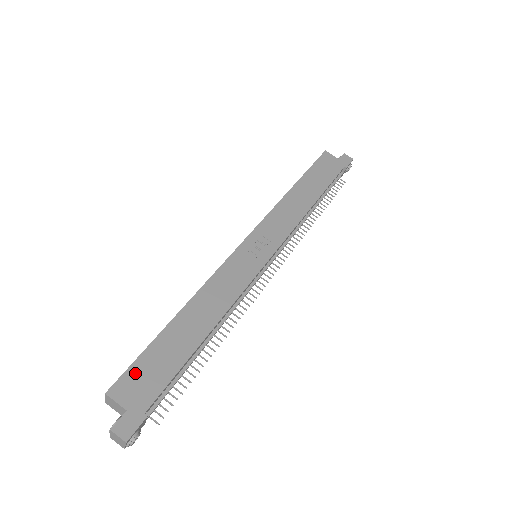
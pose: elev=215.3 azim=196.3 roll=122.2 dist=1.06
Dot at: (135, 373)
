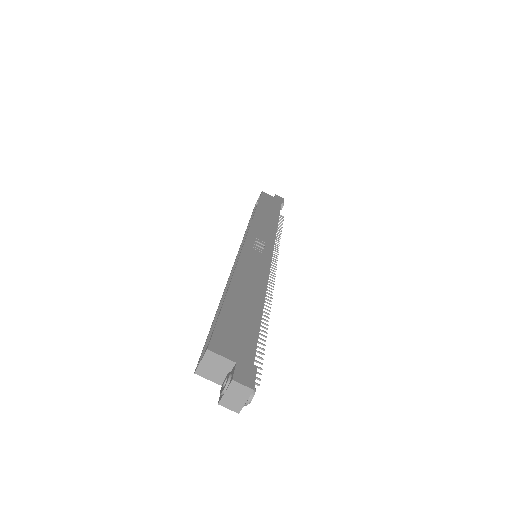
Dot at: (223, 332)
